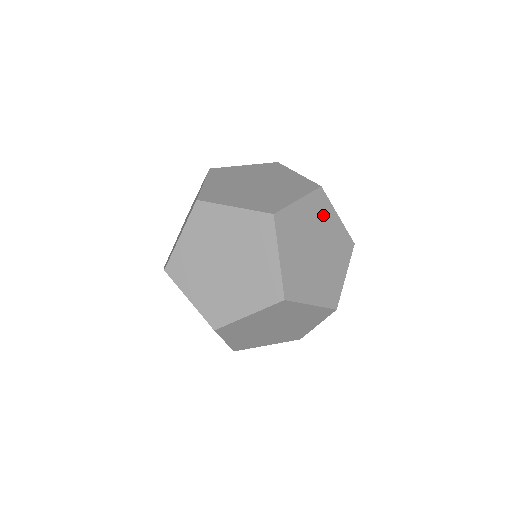
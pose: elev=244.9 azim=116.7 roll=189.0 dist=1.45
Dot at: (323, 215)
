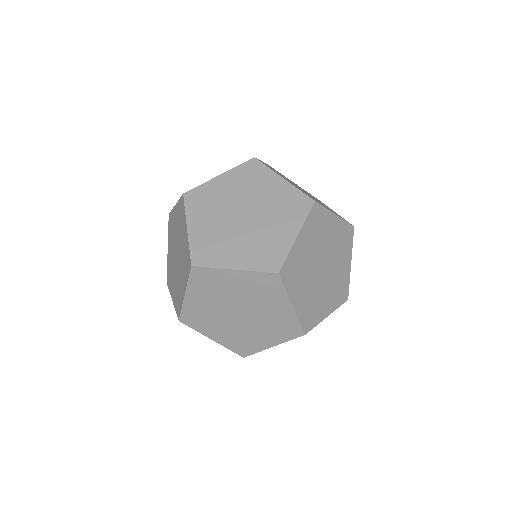
Dot at: occluded
